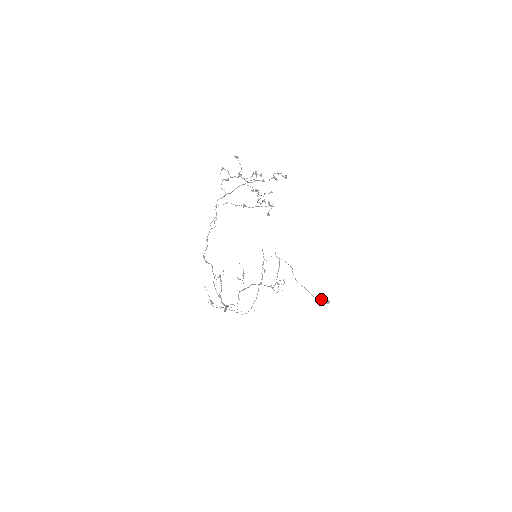
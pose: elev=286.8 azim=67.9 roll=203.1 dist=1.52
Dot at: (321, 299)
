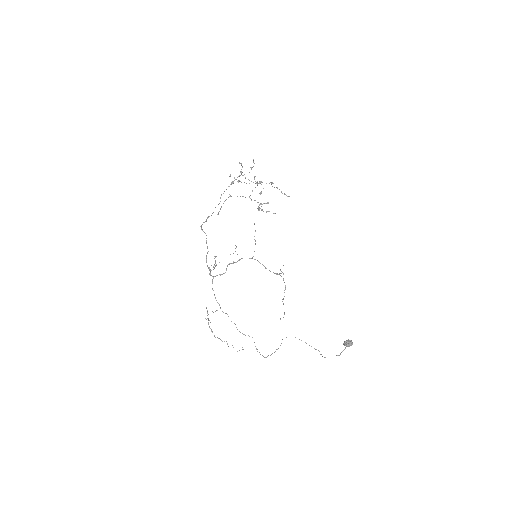
Dot at: (343, 343)
